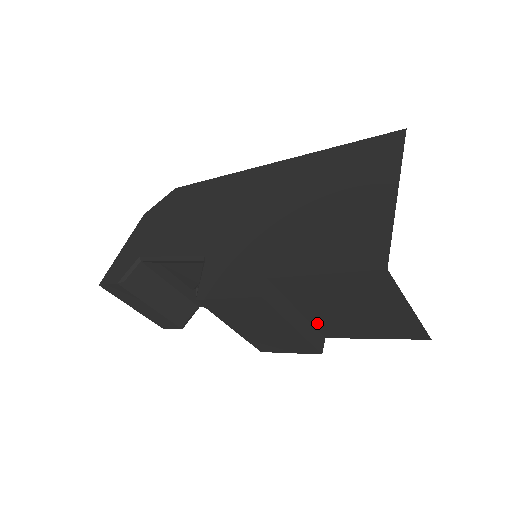
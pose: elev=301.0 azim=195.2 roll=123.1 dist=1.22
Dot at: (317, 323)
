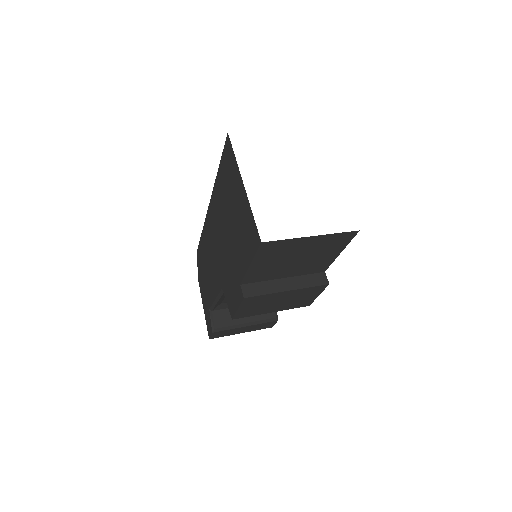
Dot at: (304, 273)
